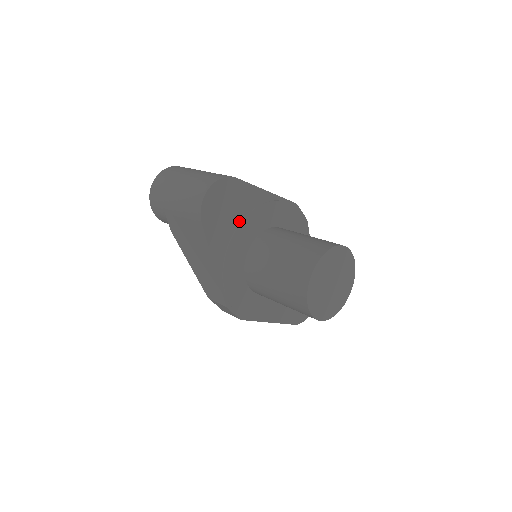
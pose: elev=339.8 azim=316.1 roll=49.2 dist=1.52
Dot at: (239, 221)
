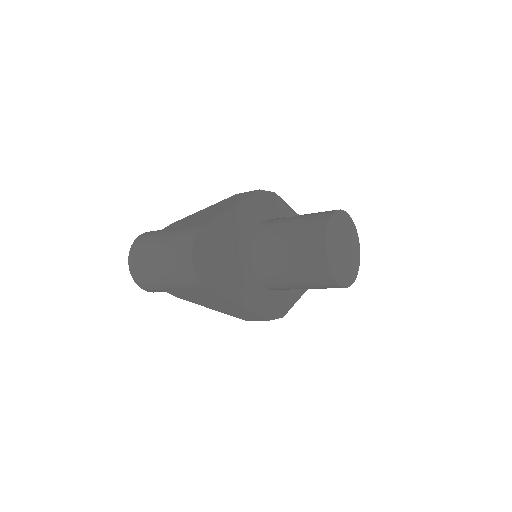
Dot at: (230, 253)
